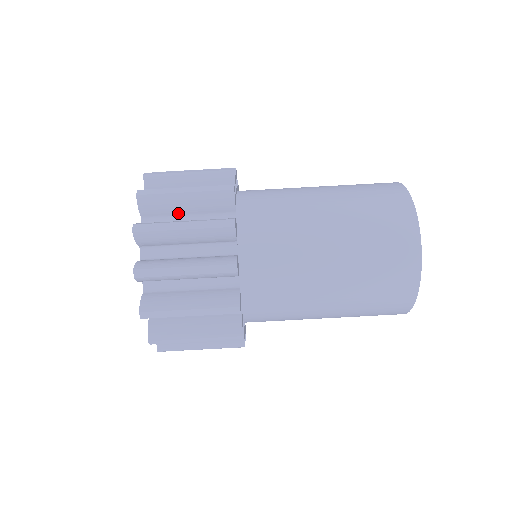
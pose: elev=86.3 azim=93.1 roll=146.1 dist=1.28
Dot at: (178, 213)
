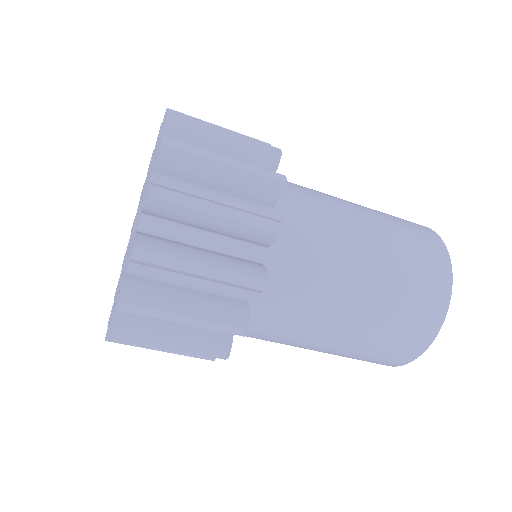
Dot at: (194, 226)
